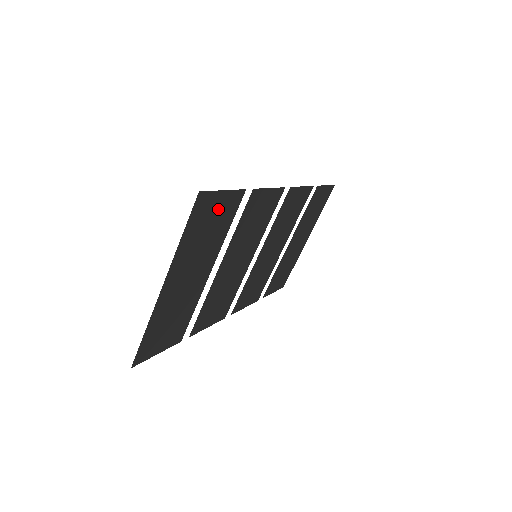
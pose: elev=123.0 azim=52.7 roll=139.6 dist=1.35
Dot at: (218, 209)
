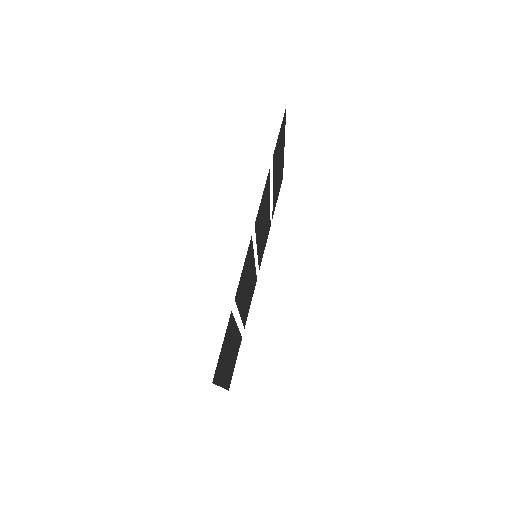
Dot at: (224, 346)
